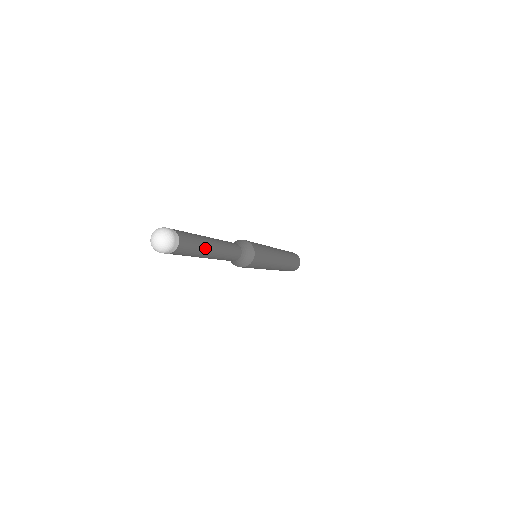
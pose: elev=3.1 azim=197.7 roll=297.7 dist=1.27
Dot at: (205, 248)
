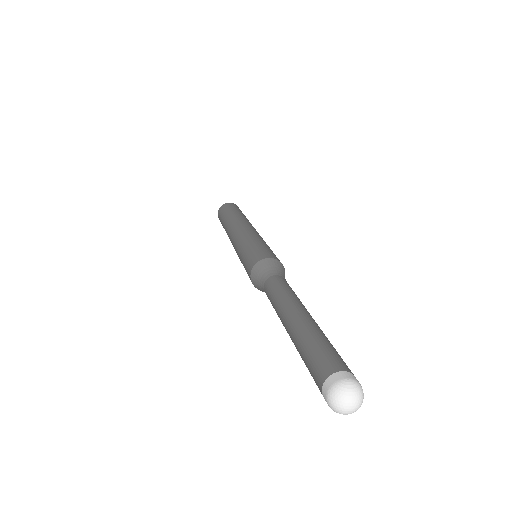
Dot at: (321, 331)
